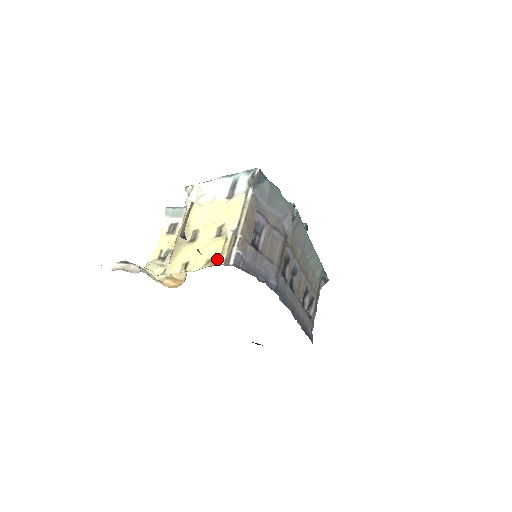
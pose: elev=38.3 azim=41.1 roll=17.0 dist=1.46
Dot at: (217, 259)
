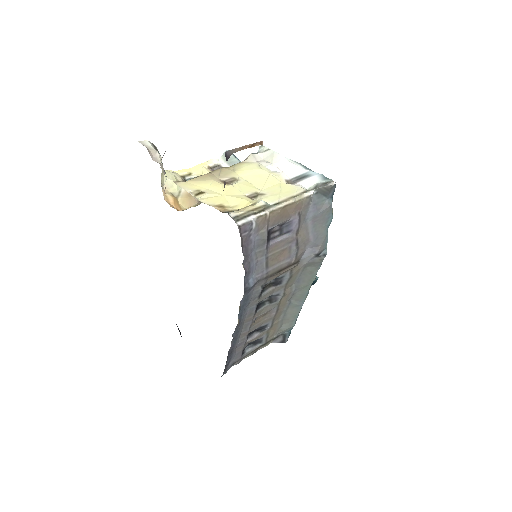
Dot at: (230, 210)
